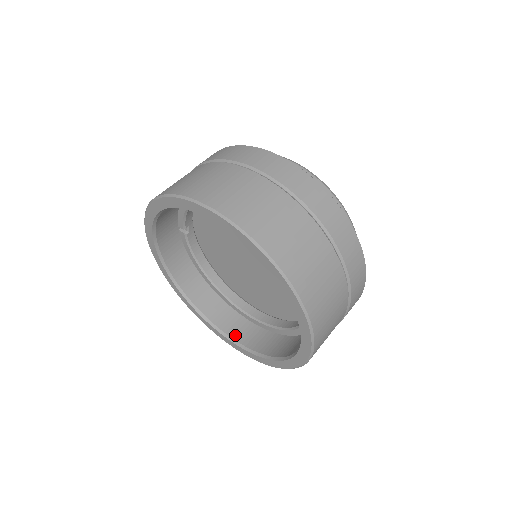
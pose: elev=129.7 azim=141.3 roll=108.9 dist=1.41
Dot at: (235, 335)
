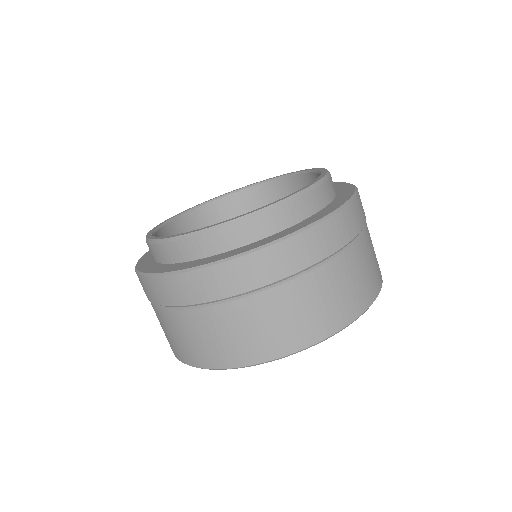
Dot at: occluded
